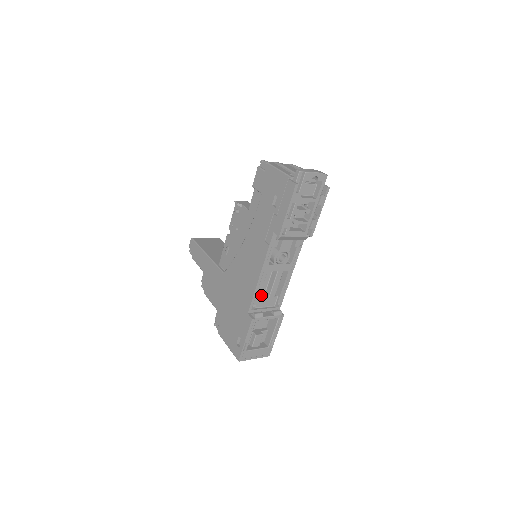
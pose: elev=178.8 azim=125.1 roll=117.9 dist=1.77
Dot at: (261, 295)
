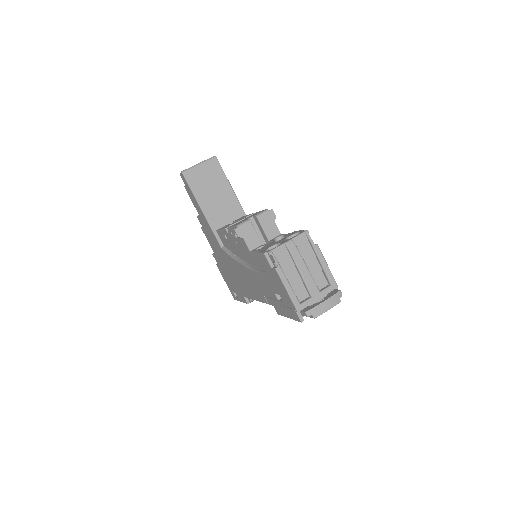
Dot at: occluded
